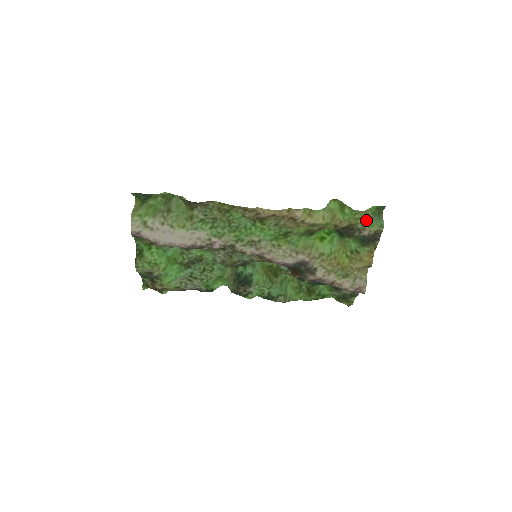
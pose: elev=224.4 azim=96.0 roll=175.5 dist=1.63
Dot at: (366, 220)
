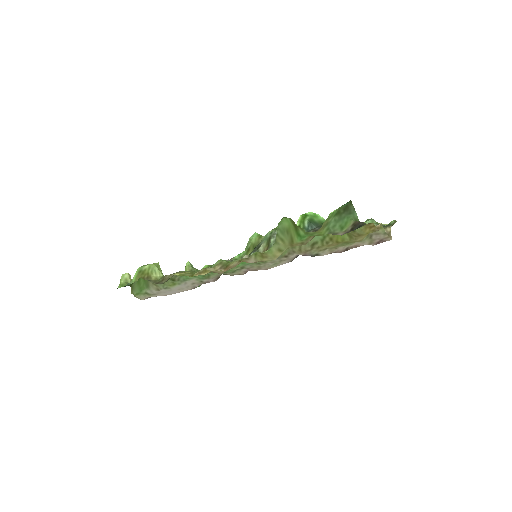
Dot at: (332, 226)
